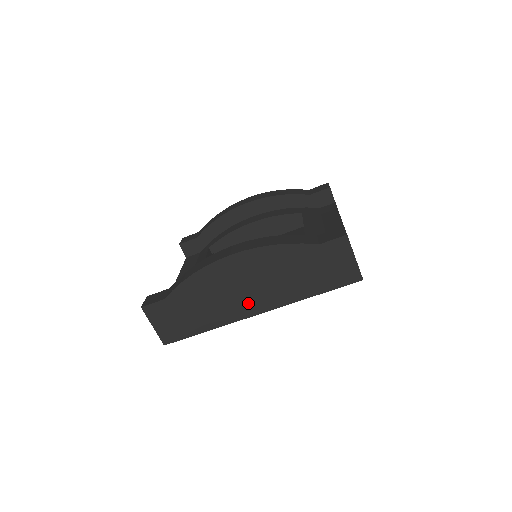
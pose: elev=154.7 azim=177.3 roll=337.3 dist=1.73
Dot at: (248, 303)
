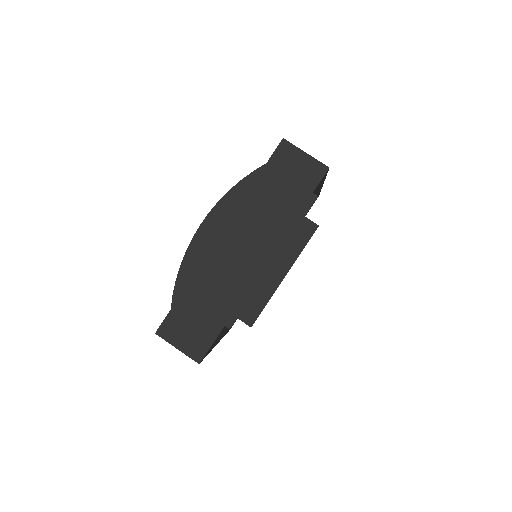
Dot at: (246, 262)
